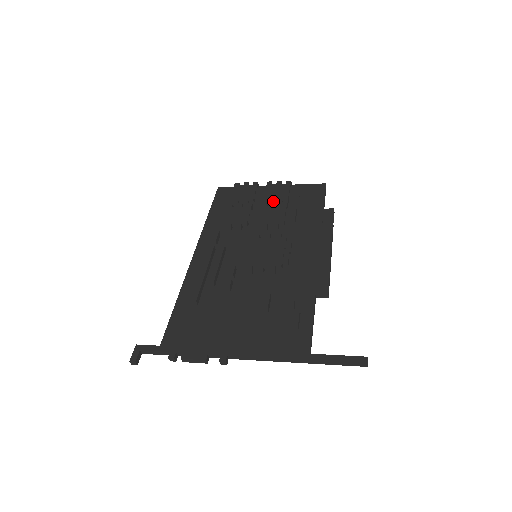
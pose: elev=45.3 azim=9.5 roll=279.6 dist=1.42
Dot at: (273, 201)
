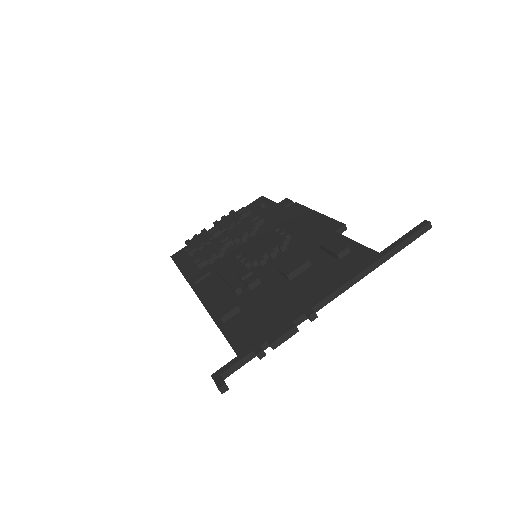
Dot at: (231, 227)
